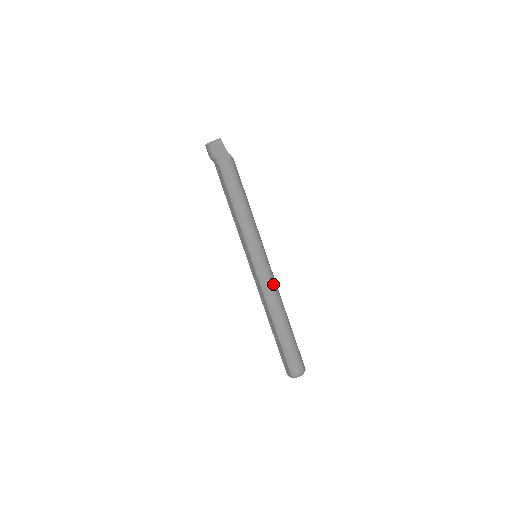
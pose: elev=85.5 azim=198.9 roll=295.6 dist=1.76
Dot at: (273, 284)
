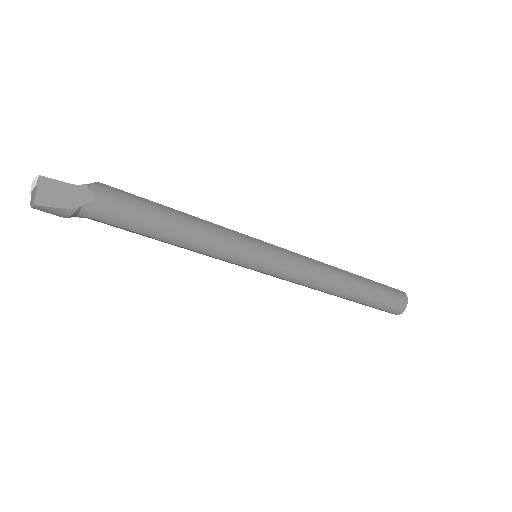
Dot at: (308, 266)
